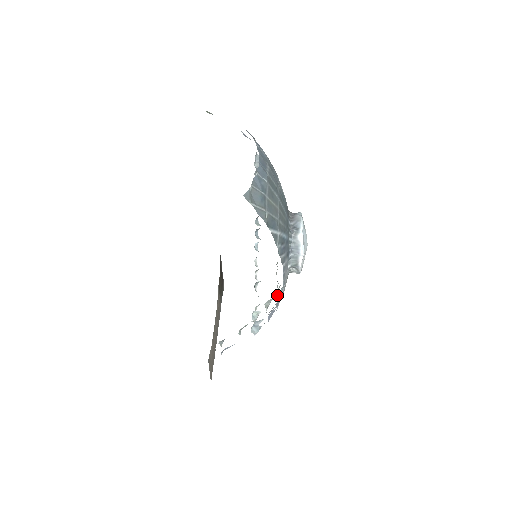
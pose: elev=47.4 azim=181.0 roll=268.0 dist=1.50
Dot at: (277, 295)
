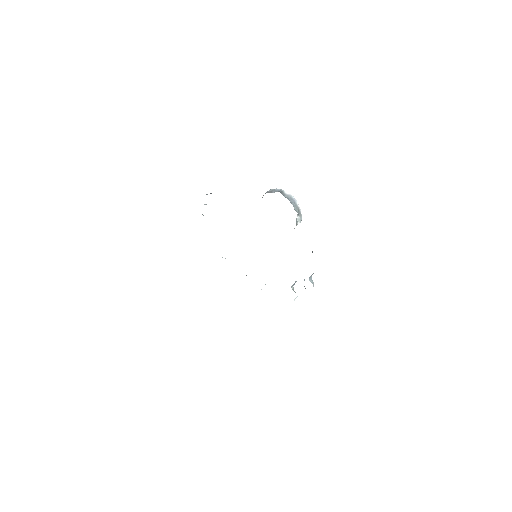
Dot at: occluded
